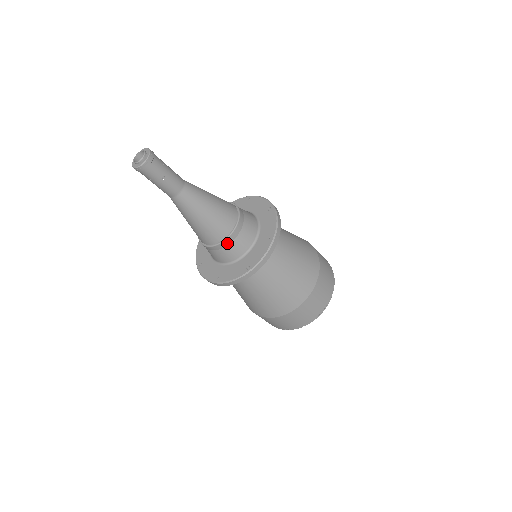
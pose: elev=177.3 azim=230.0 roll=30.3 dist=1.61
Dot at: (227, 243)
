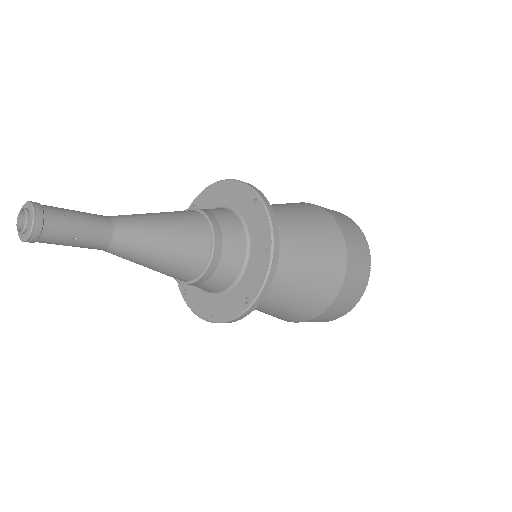
Dot at: (208, 276)
